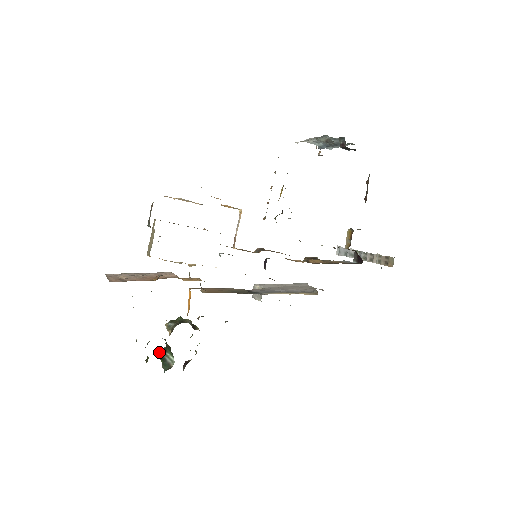
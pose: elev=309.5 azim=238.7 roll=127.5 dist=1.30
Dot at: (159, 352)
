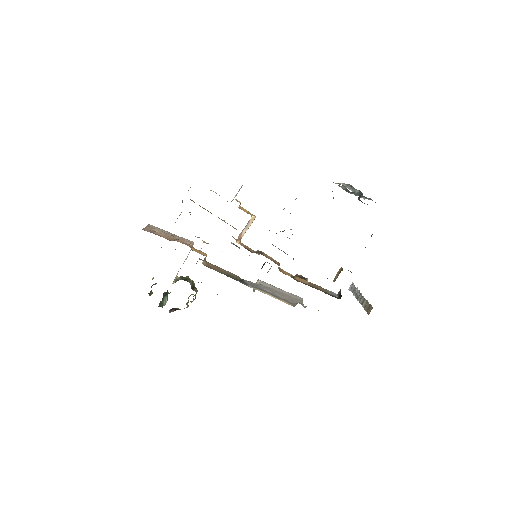
Dot at: (163, 294)
